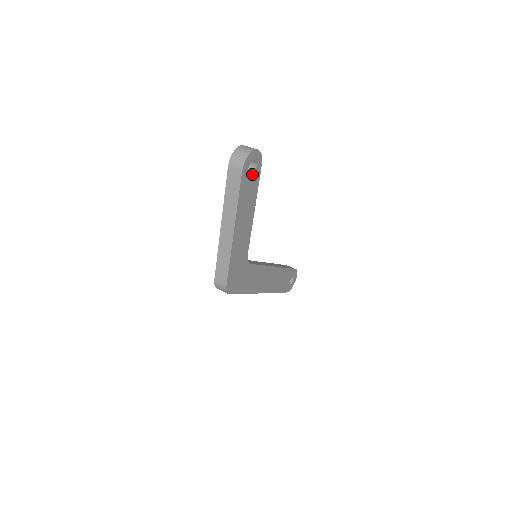
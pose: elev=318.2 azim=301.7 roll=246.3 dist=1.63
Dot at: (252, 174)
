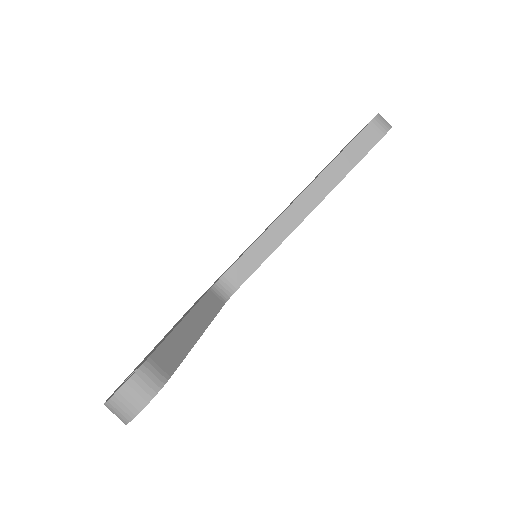
Dot at: occluded
